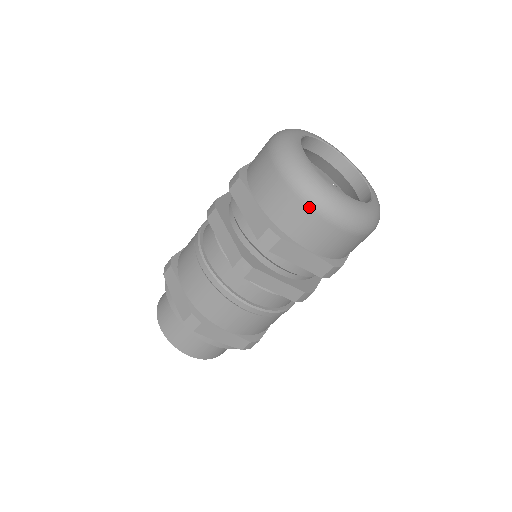
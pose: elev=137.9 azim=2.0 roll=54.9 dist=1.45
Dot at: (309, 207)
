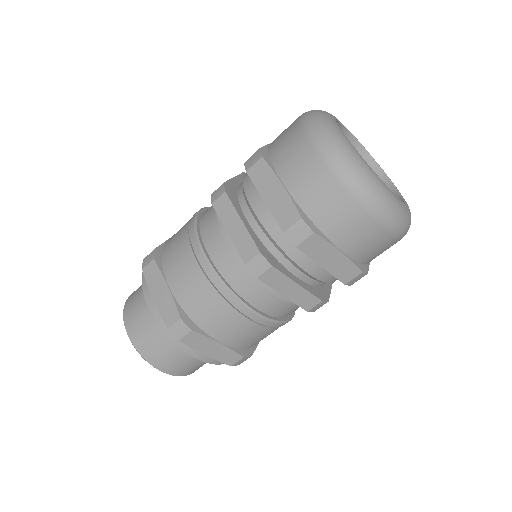
Dot at: occluded
